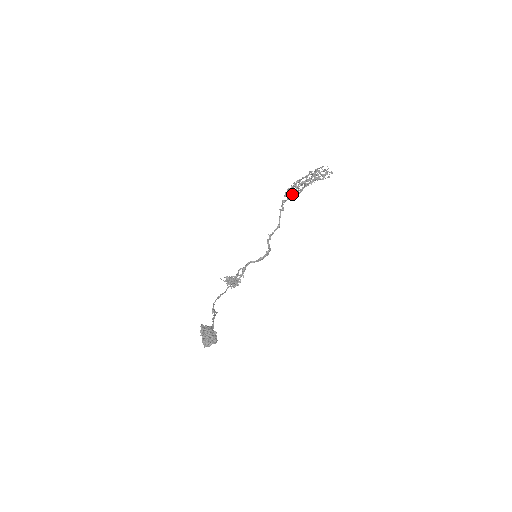
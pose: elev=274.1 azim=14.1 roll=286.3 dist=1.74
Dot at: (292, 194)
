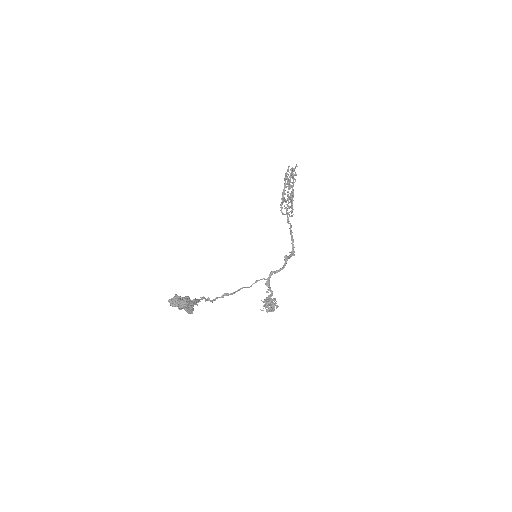
Dot at: occluded
